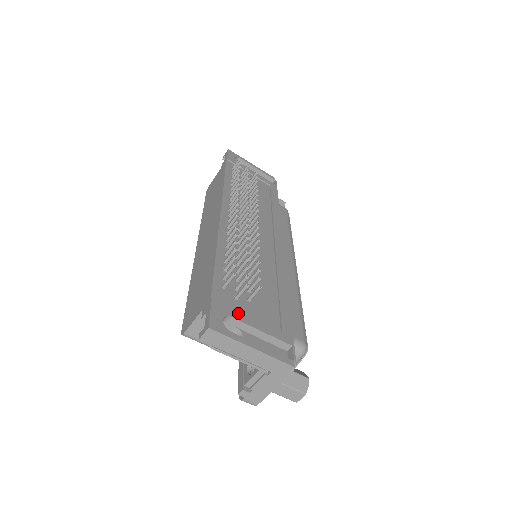
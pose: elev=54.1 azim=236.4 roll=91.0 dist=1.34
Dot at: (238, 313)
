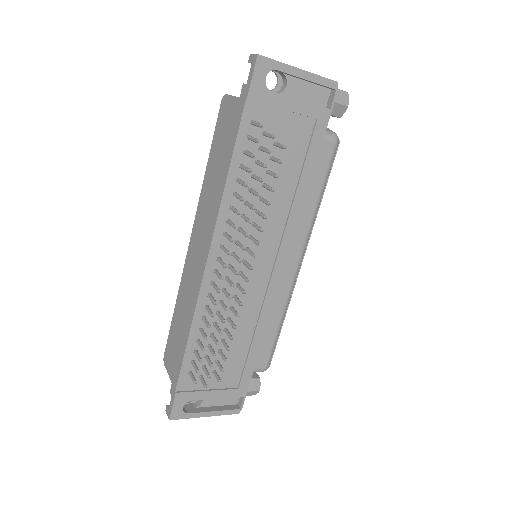
Dot at: (199, 394)
